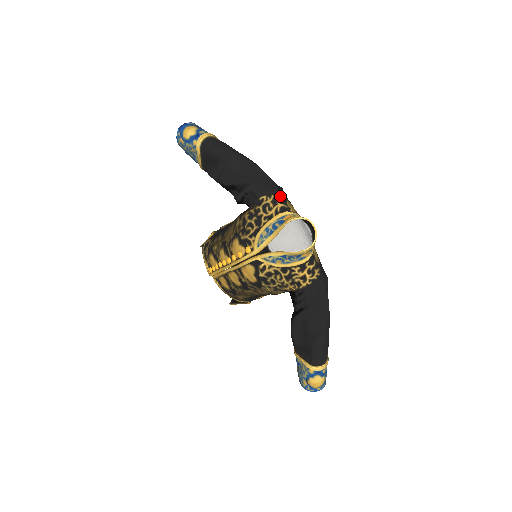
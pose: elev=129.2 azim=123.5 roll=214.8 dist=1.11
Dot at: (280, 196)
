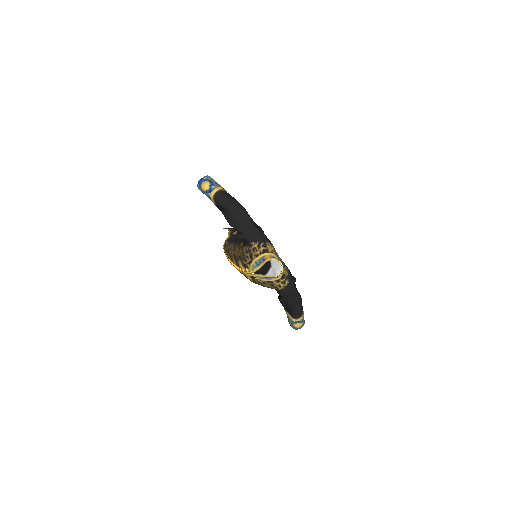
Dot at: (262, 242)
